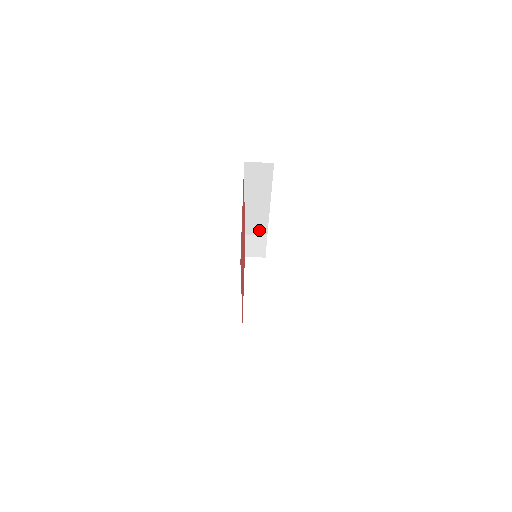
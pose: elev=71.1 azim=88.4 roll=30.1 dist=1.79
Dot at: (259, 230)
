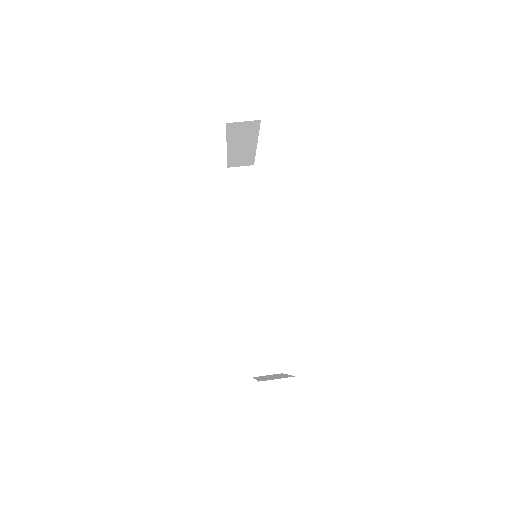
Dot at: (261, 300)
